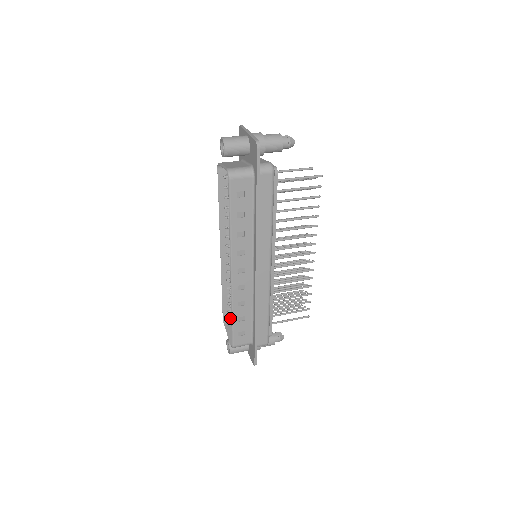
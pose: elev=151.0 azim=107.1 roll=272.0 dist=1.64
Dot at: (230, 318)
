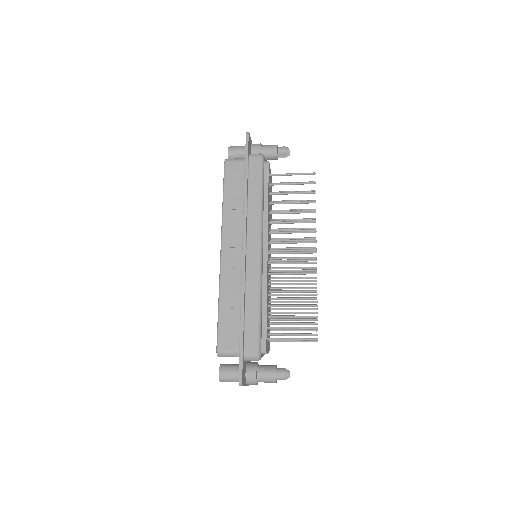
Dot at: occluded
